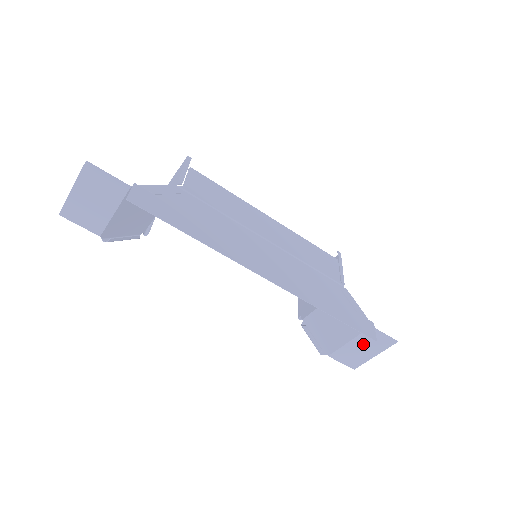
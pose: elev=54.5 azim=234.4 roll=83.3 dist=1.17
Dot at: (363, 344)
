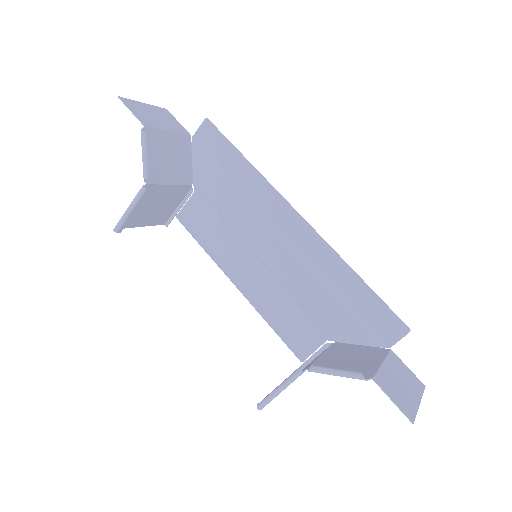
Dot at: (397, 374)
